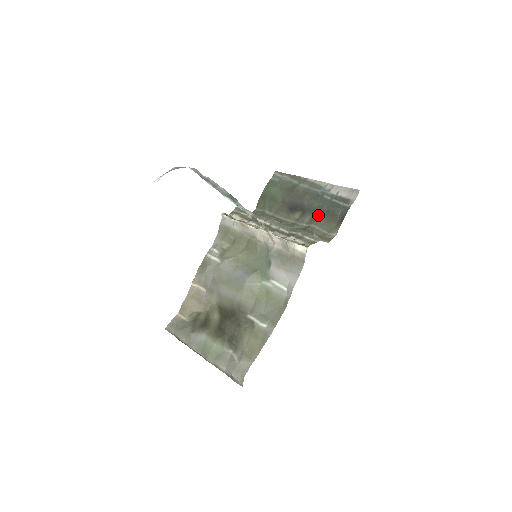
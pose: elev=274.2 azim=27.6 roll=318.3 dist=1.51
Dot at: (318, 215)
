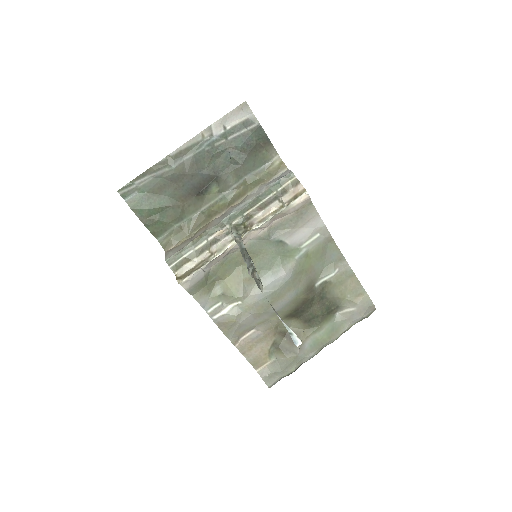
Dot at: (238, 164)
